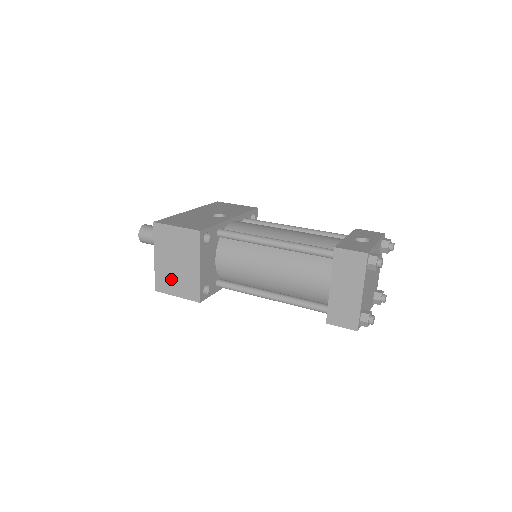
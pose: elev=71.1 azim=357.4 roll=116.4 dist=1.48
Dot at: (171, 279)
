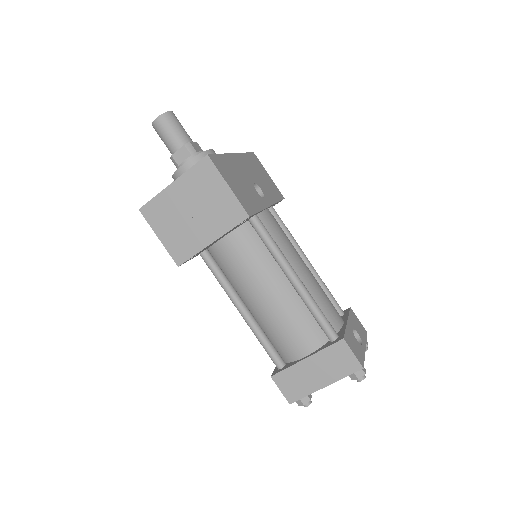
Dot at: (169, 219)
